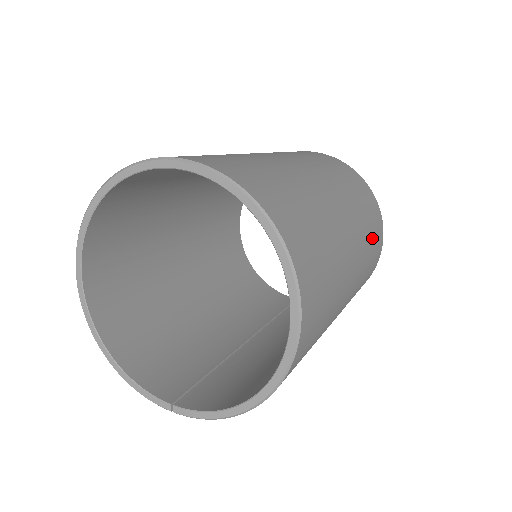
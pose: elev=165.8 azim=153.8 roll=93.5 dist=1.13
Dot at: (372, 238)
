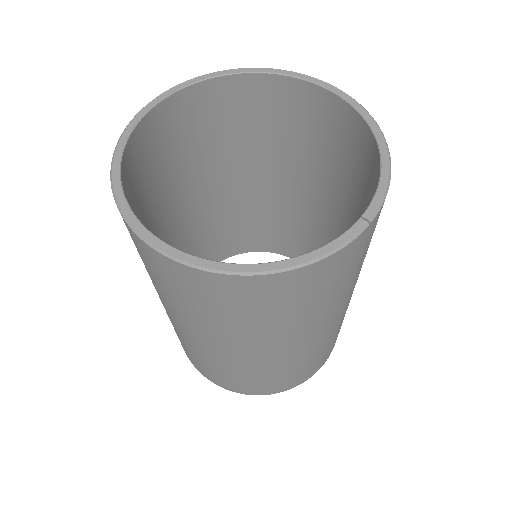
Dot at: occluded
